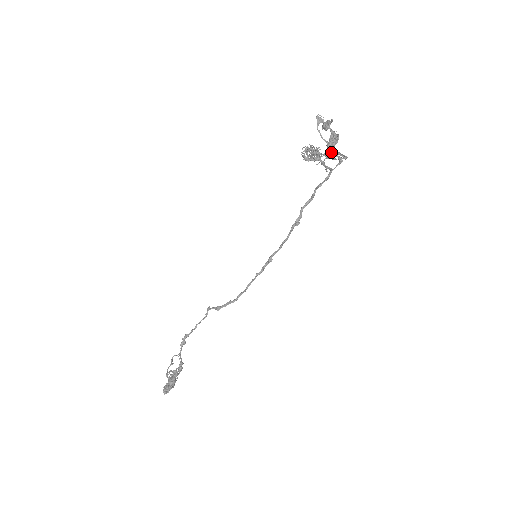
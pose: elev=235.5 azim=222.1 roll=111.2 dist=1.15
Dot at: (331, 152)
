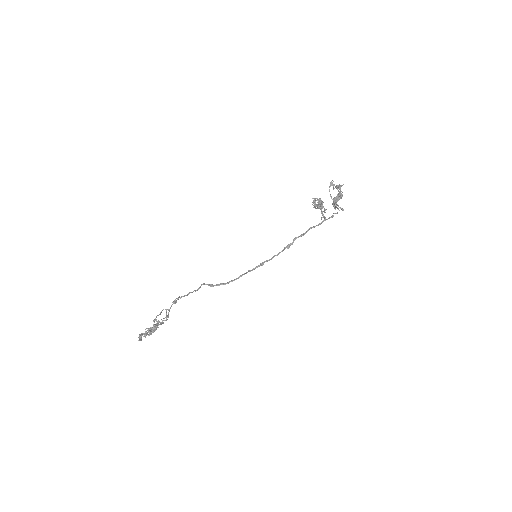
Dot at: (336, 203)
